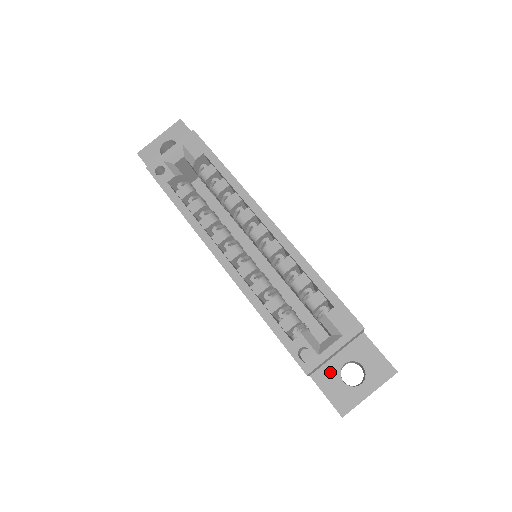
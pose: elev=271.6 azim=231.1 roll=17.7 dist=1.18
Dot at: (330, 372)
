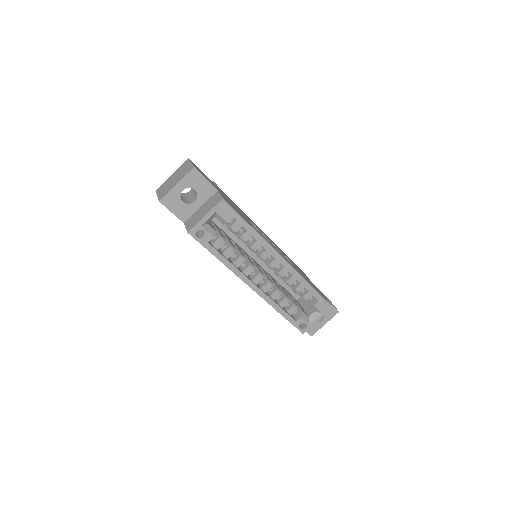
Dot at: occluded
